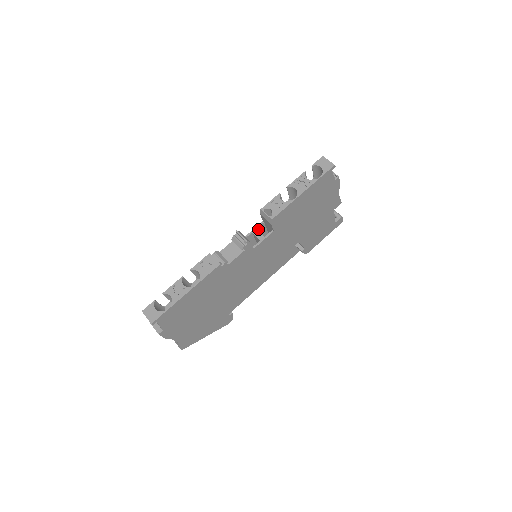
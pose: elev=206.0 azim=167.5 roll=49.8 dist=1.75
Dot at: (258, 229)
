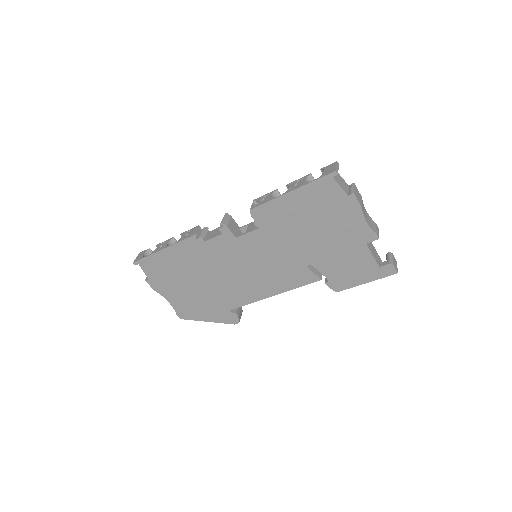
Dot at: occluded
